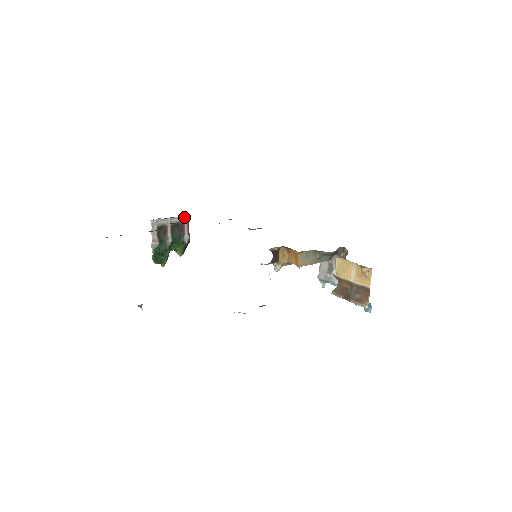
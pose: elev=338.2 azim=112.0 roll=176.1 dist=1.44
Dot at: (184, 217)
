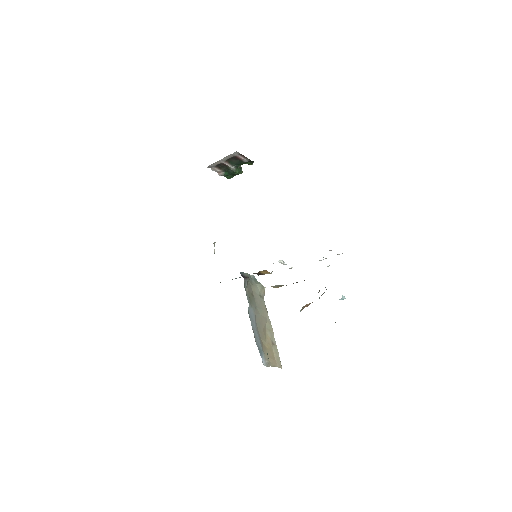
Dot at: (232, 154)
